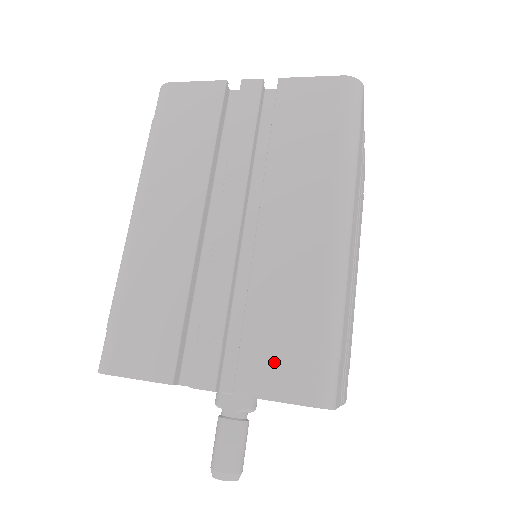
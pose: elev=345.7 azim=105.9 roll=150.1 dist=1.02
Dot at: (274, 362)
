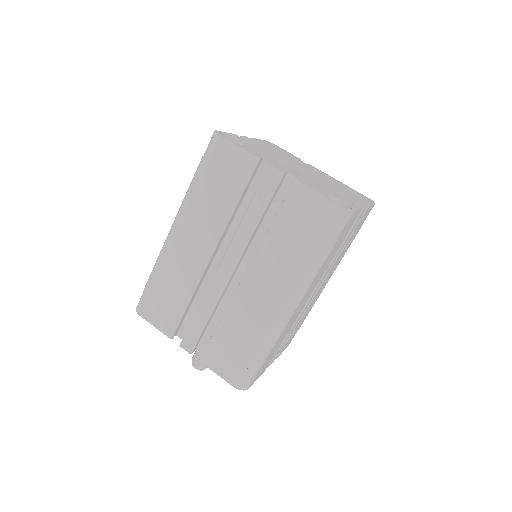
Dot at: (224, 358)
